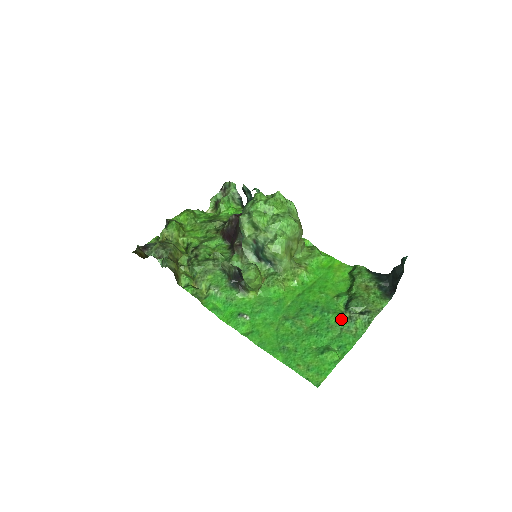
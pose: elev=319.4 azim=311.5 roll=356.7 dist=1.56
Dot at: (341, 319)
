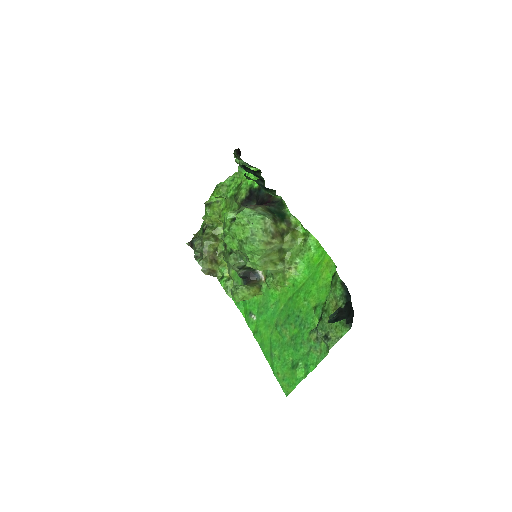
Dot at: (310, 338)
